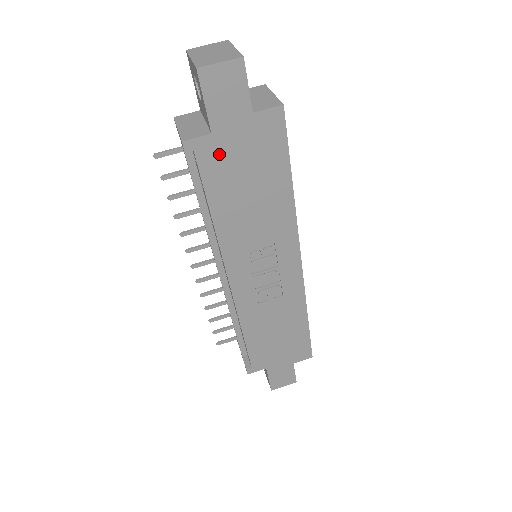
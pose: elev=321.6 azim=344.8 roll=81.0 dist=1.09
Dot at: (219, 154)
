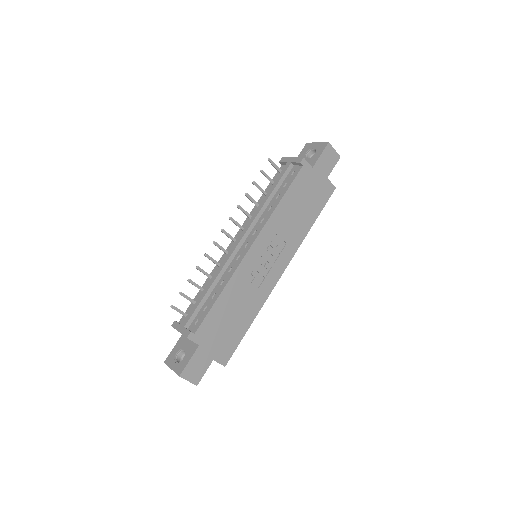
Dot at: (307, 178)
